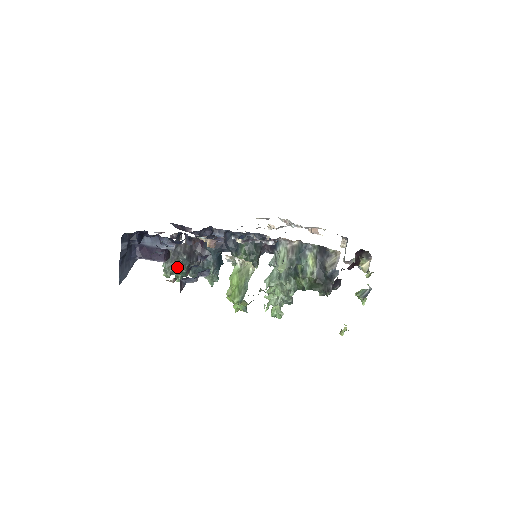
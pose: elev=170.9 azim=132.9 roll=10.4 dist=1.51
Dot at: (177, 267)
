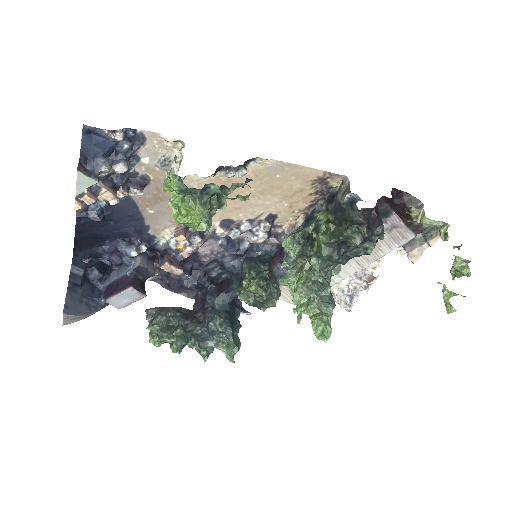
Dot at: (169, 329)
